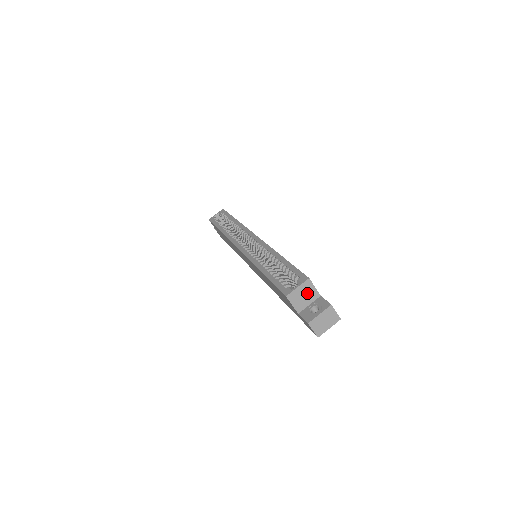
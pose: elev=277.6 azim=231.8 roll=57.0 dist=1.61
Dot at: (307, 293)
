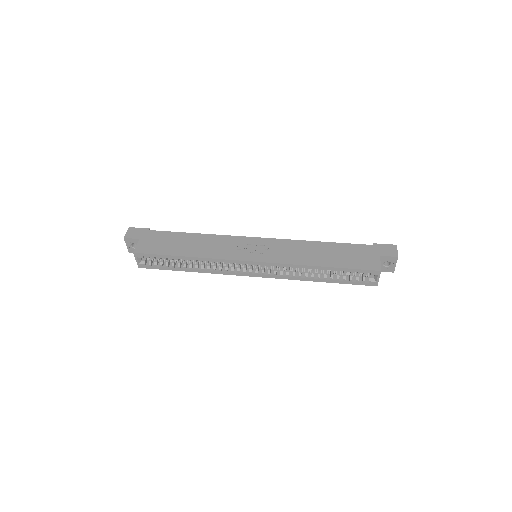
Dot at: occluded
